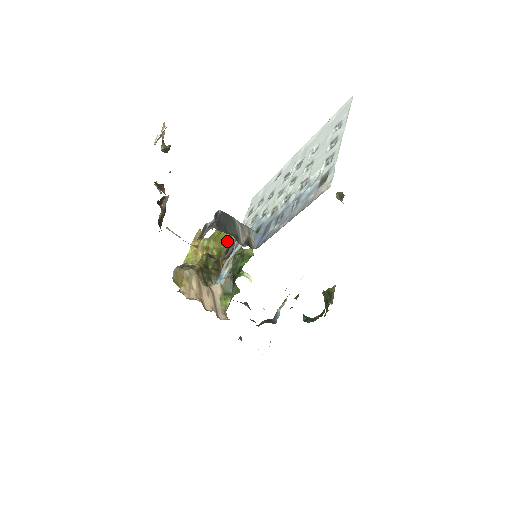
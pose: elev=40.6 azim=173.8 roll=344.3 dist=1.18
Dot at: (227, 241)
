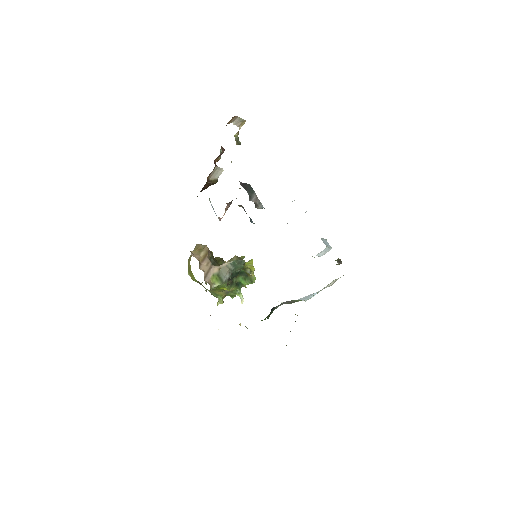
Dot at: (241, 256)
